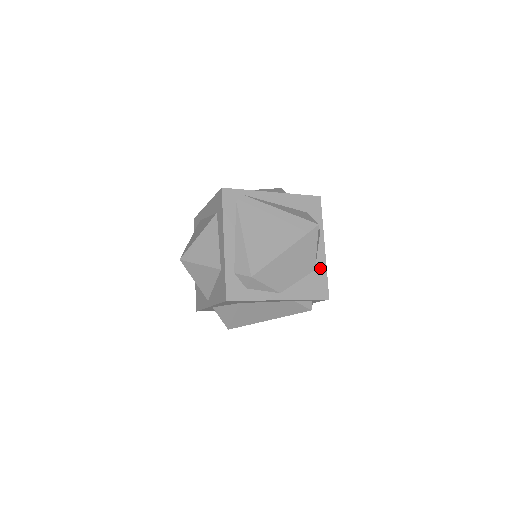
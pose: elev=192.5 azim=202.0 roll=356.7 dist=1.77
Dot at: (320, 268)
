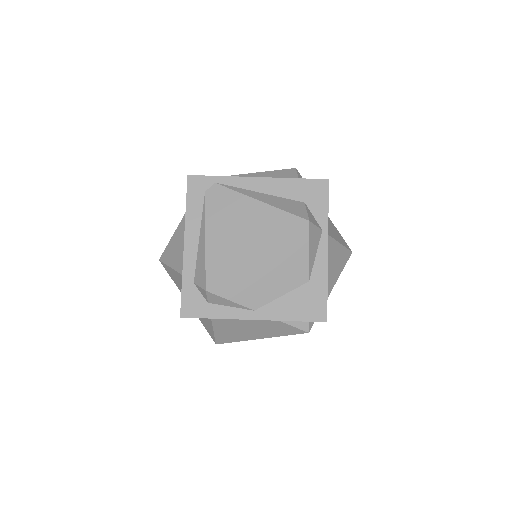
Dot at: (317, 279)
